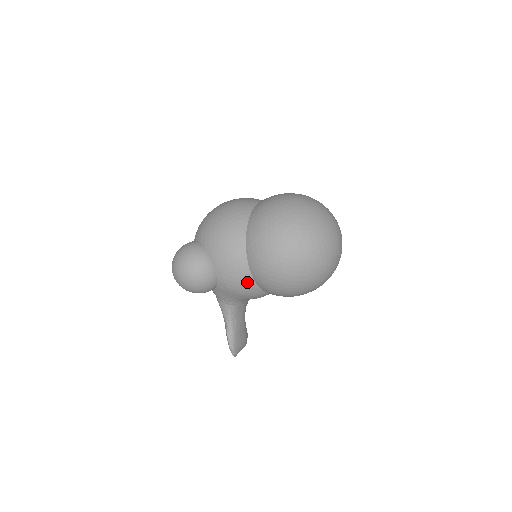
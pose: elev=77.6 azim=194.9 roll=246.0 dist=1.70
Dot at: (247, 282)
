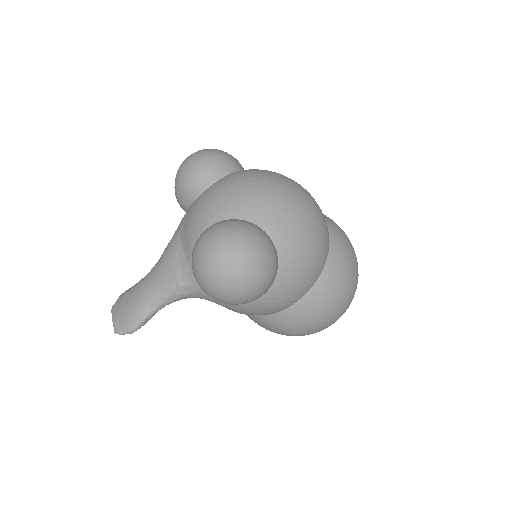
Dot at: (267, 314)
